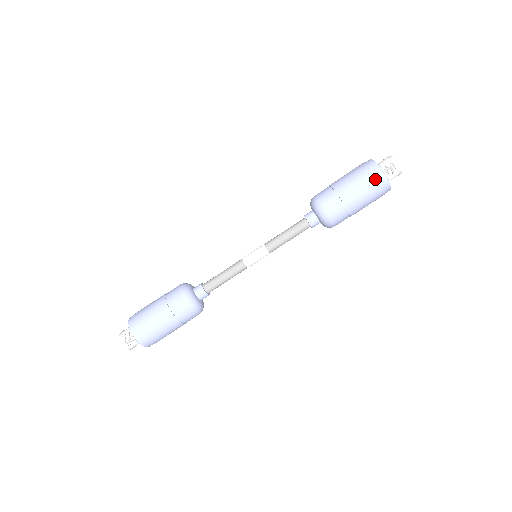
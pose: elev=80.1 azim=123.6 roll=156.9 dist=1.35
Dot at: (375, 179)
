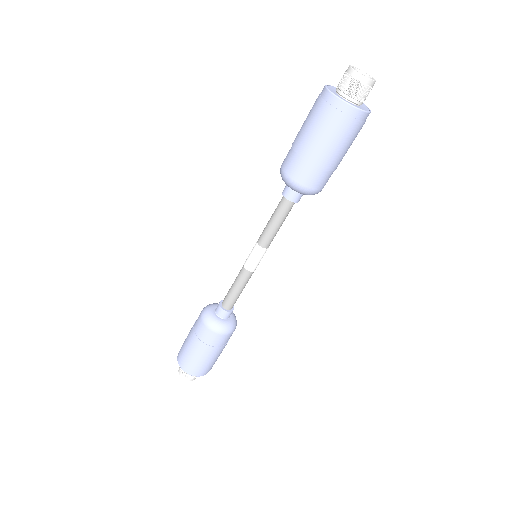
Dot at: (338, 117)
